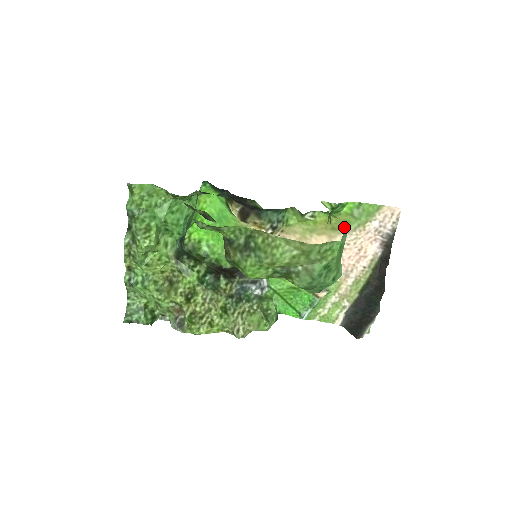
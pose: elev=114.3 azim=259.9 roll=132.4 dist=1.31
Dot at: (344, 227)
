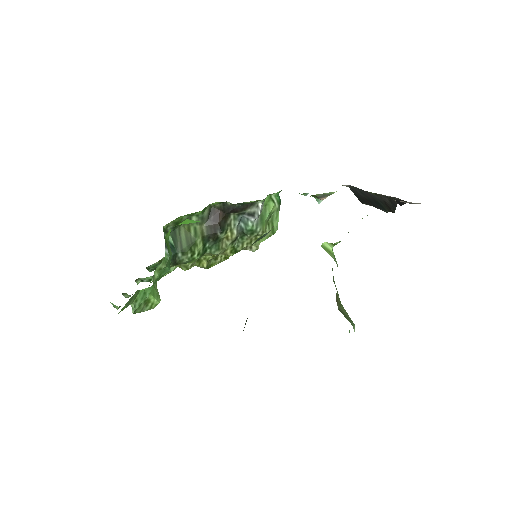
Dot at: occluded
